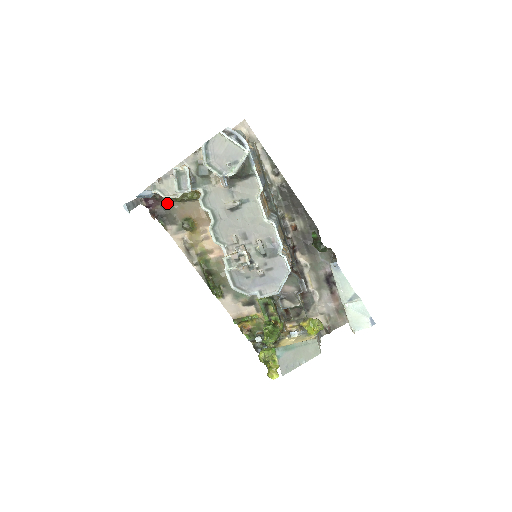
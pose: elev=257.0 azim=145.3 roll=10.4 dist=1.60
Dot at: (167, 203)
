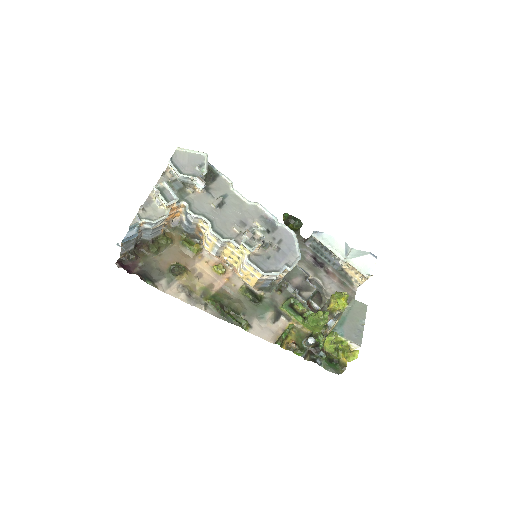
Dot at: (144, 262)
